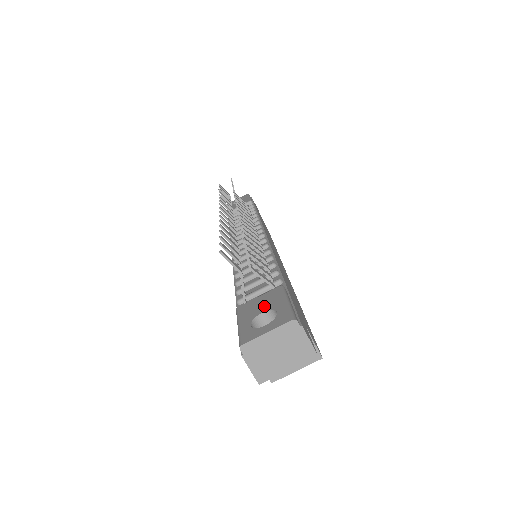
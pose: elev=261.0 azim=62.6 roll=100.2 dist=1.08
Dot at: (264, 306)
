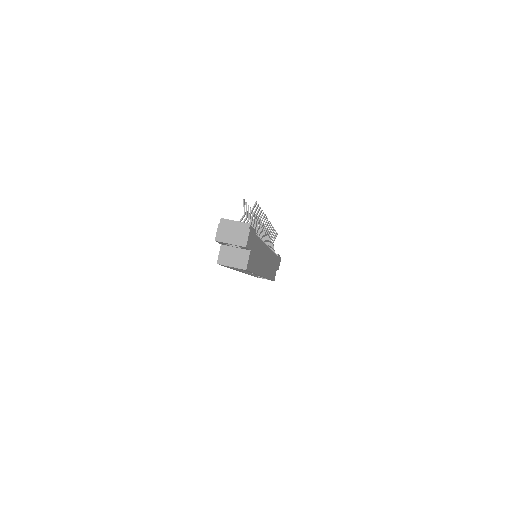
Dot at: occluded
